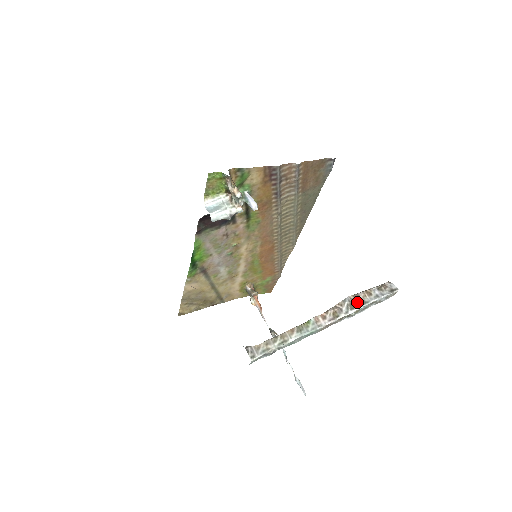
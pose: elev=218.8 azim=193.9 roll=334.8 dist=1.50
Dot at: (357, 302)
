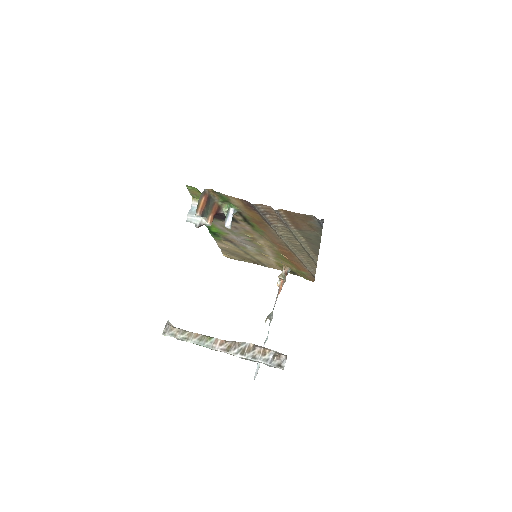
Dot at: (249, 352)
